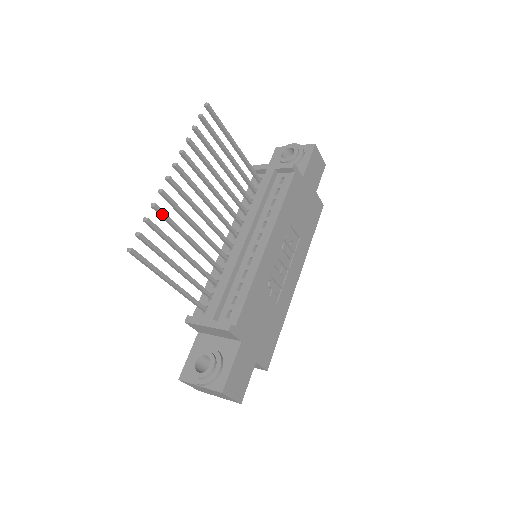
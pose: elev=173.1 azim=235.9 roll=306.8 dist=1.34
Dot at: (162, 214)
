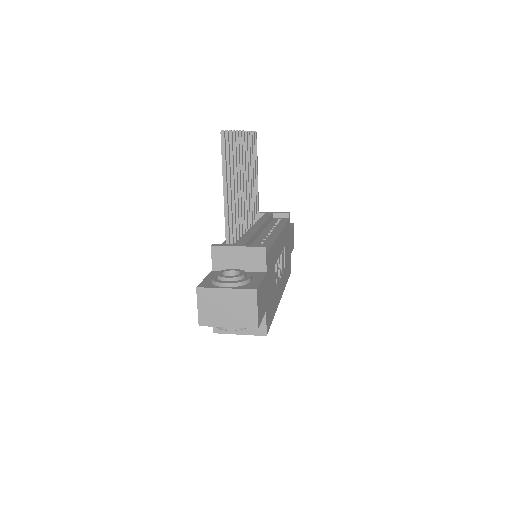
Dot at: (235, 143)
